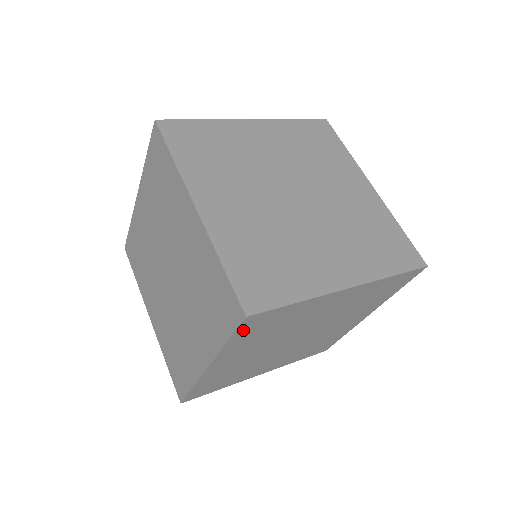
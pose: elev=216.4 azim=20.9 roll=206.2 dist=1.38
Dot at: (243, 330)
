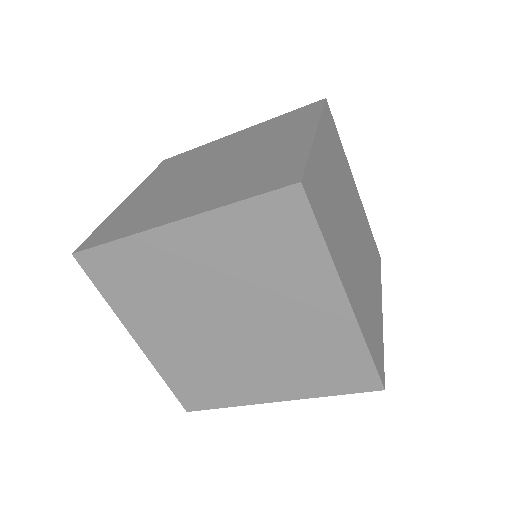
Dot at: occluded
